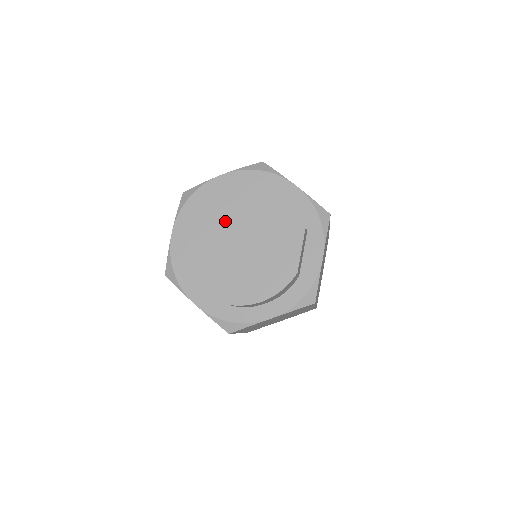
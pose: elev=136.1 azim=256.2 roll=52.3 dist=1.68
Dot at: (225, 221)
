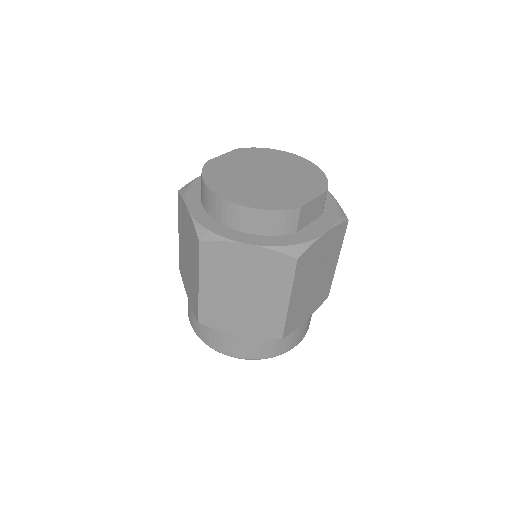
Dot at: (261, 164)
